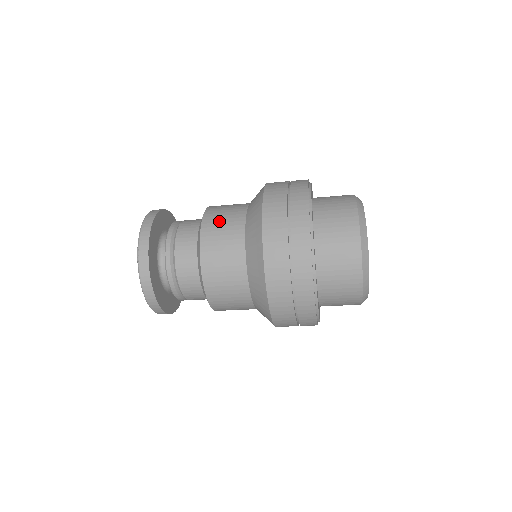
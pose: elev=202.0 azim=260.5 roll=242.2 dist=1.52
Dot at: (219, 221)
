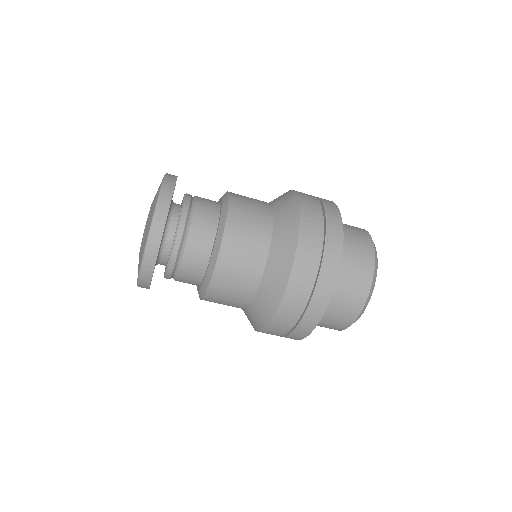
Dot at: occluded
